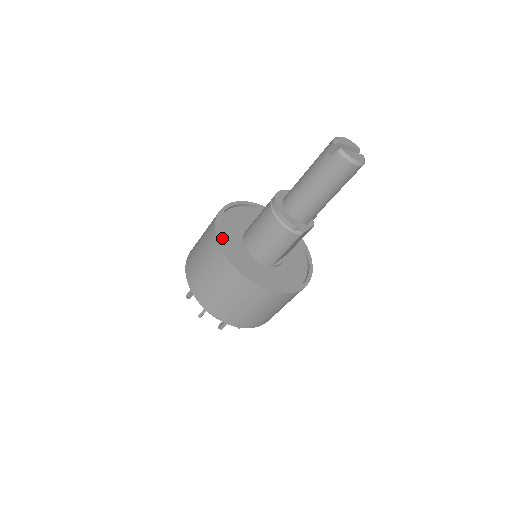
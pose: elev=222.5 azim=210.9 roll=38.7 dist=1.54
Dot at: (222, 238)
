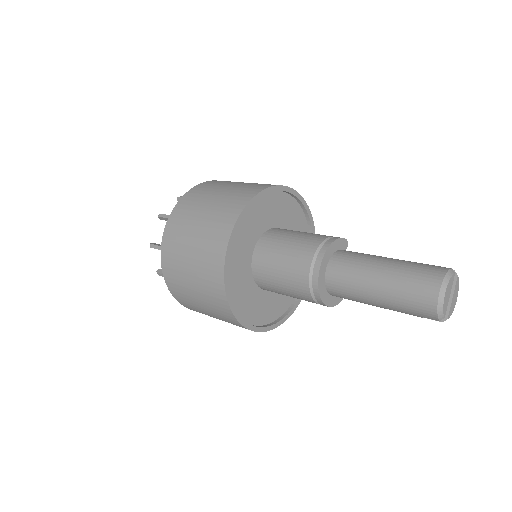
Dot at: (251, 319)
